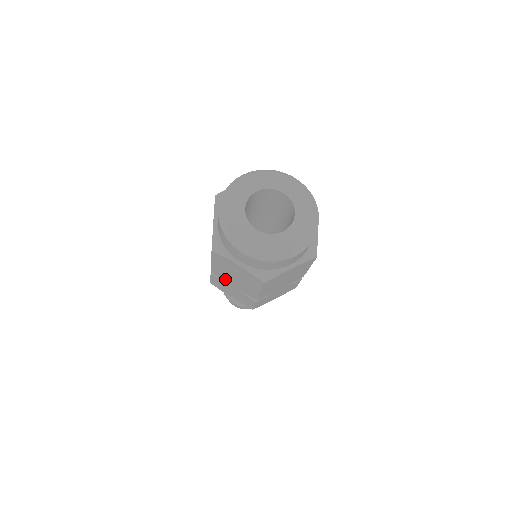
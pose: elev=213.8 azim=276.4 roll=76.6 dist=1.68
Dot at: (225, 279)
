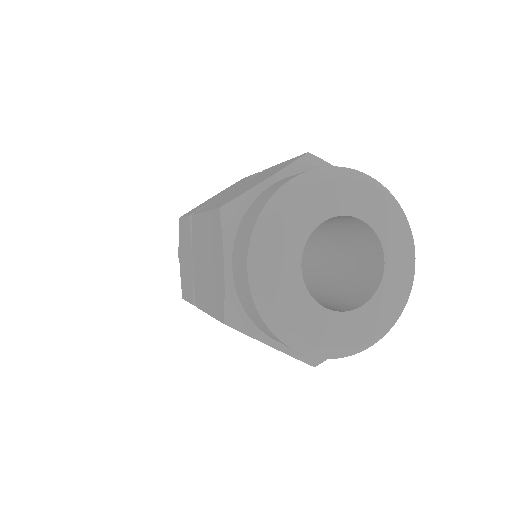
Dot at: occluded
